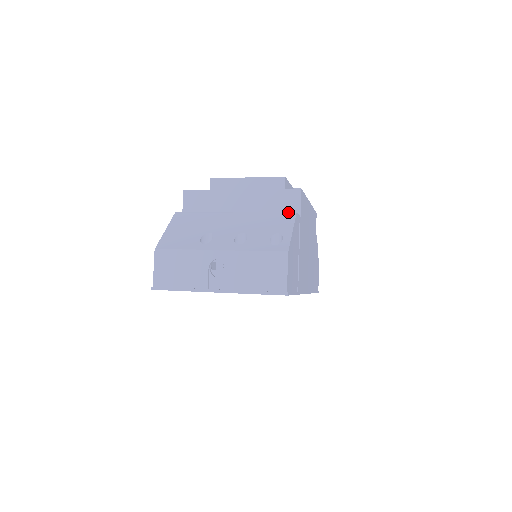
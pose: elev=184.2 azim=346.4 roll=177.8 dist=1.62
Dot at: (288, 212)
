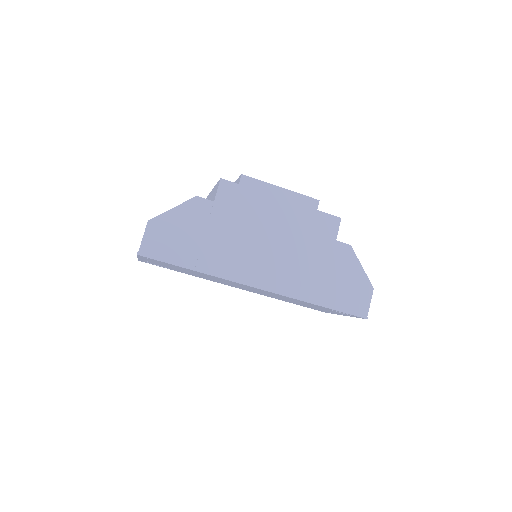
Dot at: occluded
